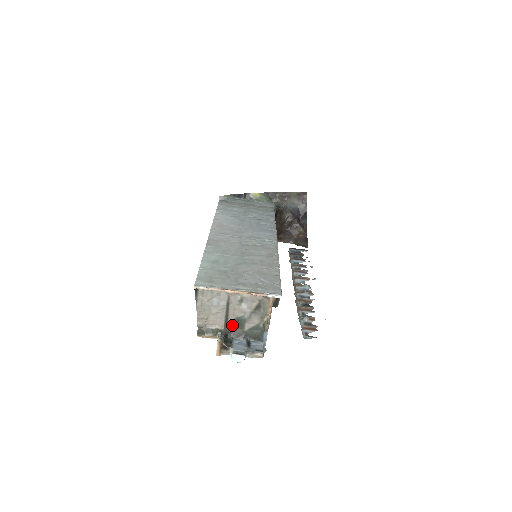
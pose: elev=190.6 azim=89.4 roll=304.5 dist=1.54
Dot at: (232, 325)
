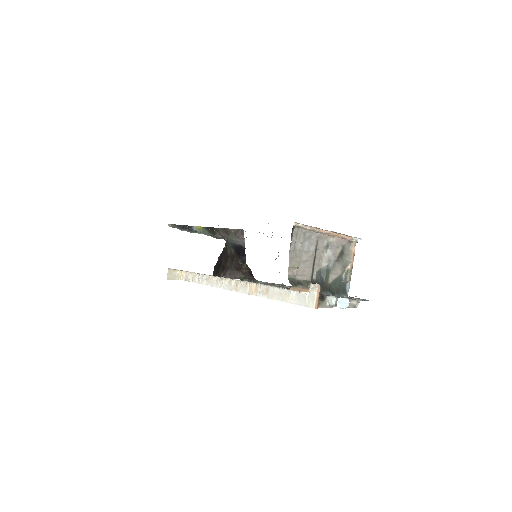
Dot at: (316, 278)
